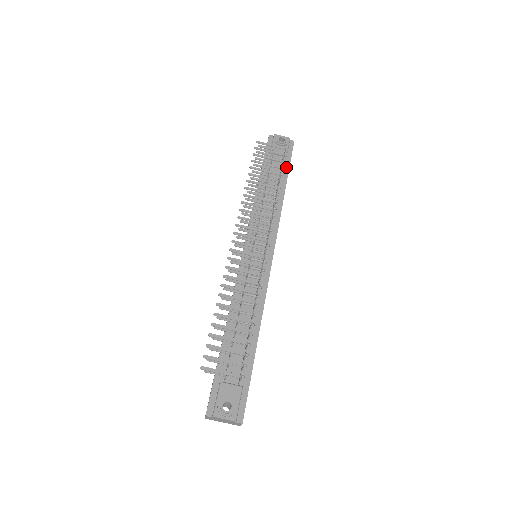
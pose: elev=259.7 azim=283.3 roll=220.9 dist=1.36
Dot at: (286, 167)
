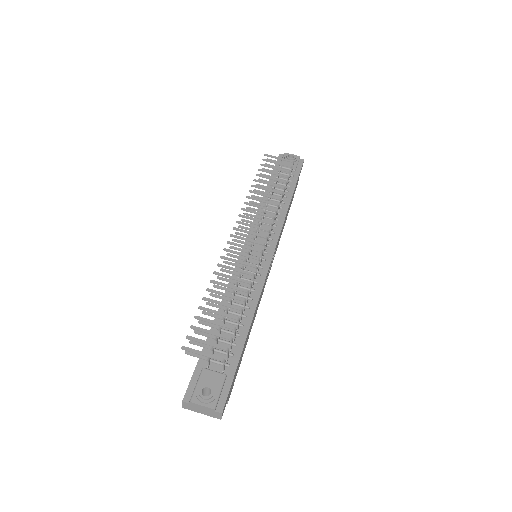
Dot at: (294, 180)
